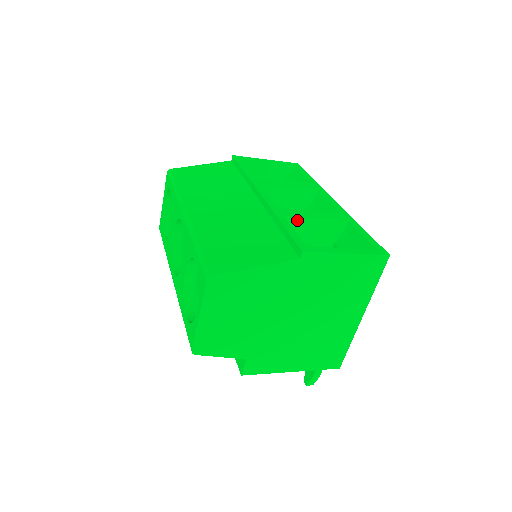
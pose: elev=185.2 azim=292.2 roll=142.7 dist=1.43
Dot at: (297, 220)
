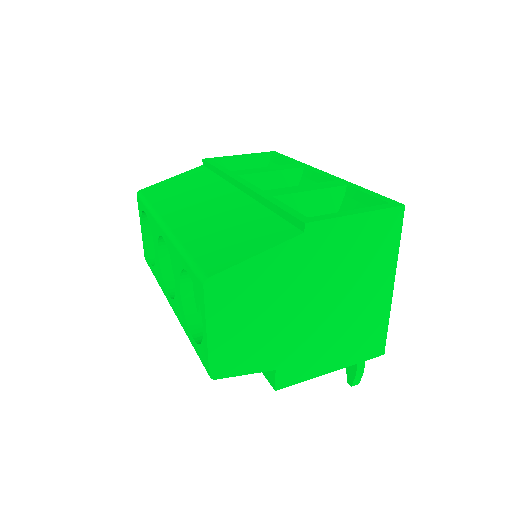
Dot at: (289, 198)
